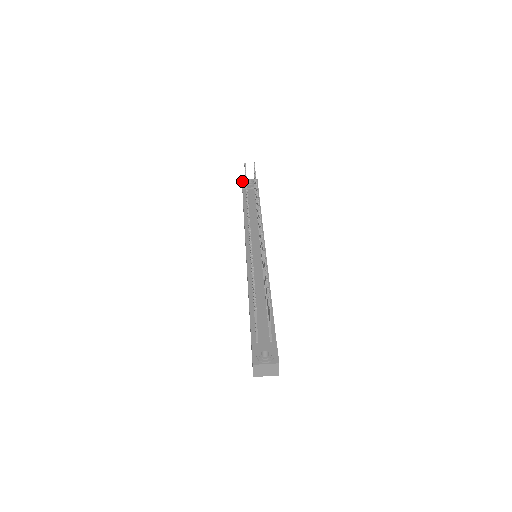
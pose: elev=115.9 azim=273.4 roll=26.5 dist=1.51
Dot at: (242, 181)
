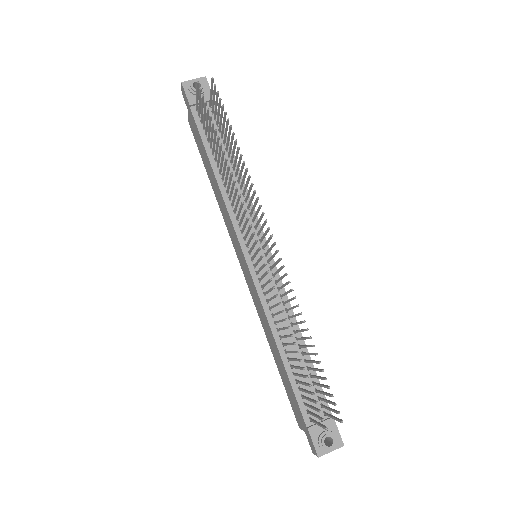
Dot at: (183, 86)
